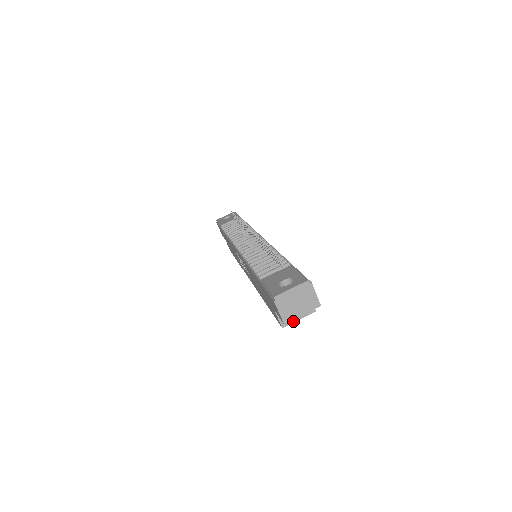
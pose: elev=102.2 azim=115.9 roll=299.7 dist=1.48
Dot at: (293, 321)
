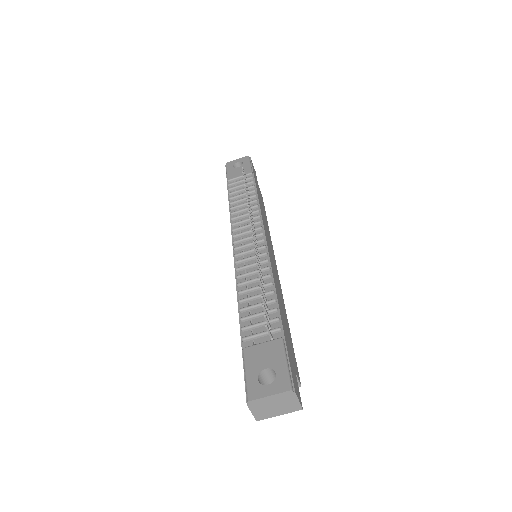
Dot at: occluded
